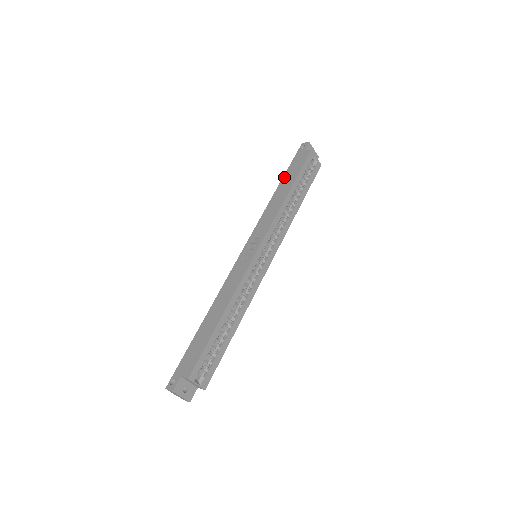
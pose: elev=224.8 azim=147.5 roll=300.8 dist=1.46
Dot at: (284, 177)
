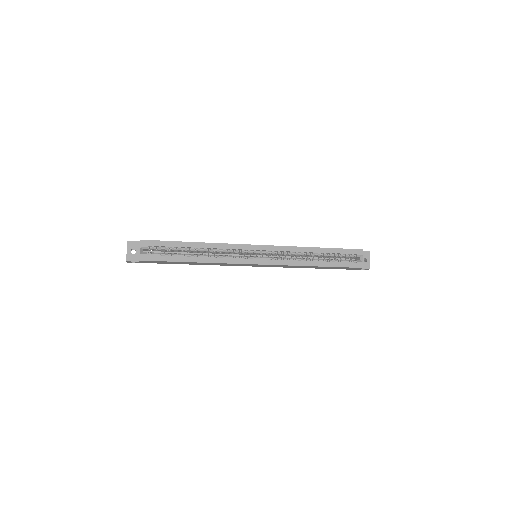
Dot at: occluded
